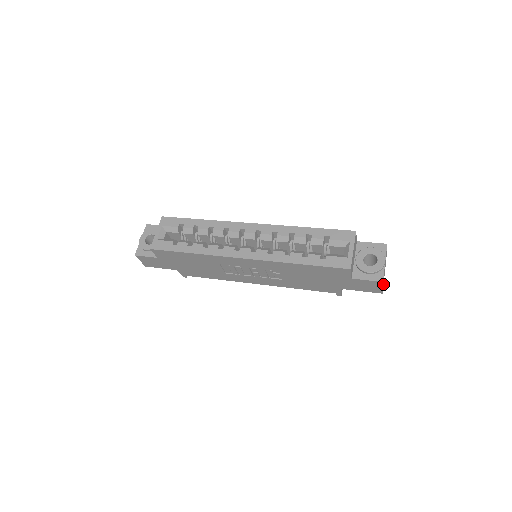
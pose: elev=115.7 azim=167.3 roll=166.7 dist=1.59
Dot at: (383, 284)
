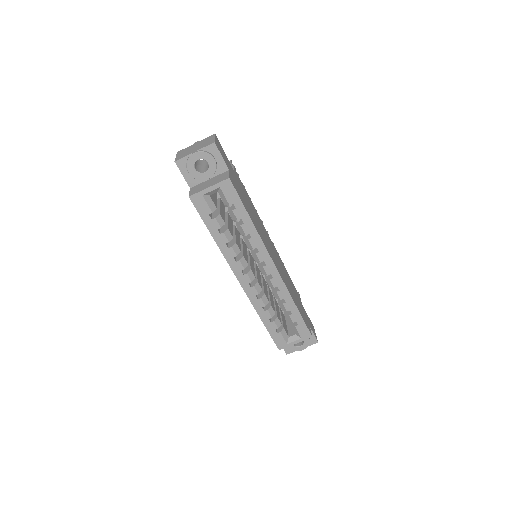
Dot at: occluded
